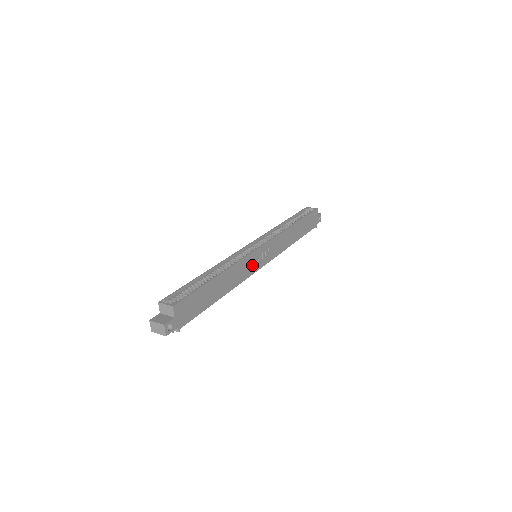
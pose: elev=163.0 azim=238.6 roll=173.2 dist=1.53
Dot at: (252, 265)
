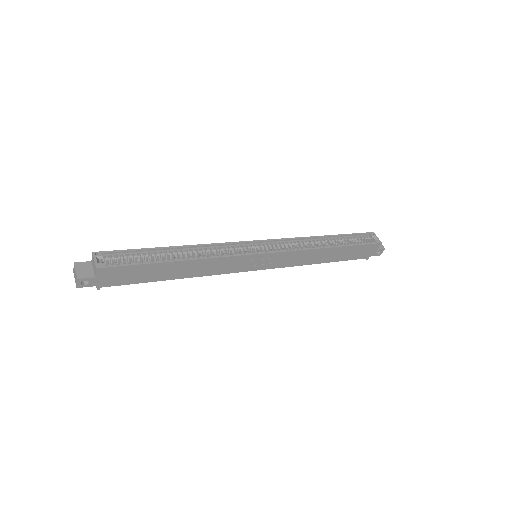
Dot at: (238, 265)
